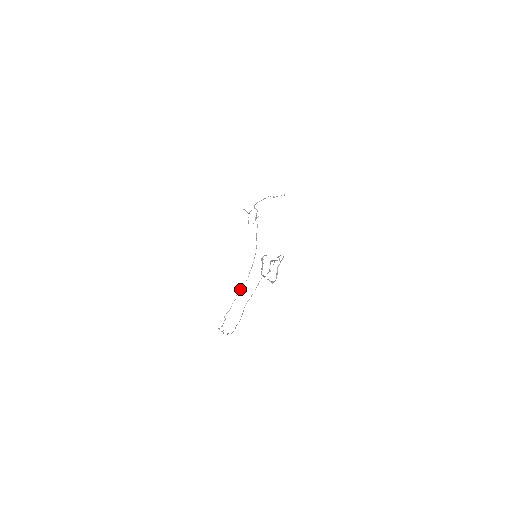
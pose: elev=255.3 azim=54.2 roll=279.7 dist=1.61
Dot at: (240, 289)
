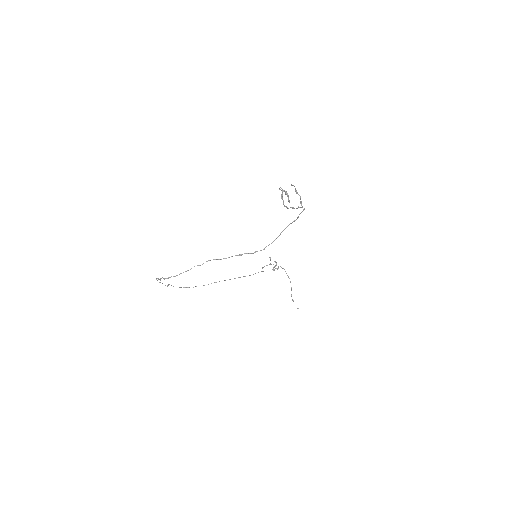
Dot at: occluded
